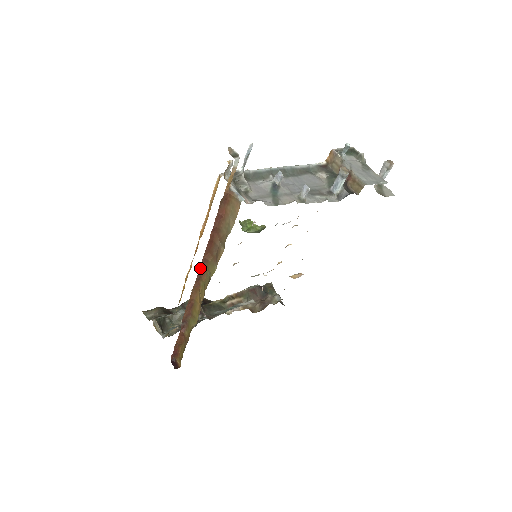
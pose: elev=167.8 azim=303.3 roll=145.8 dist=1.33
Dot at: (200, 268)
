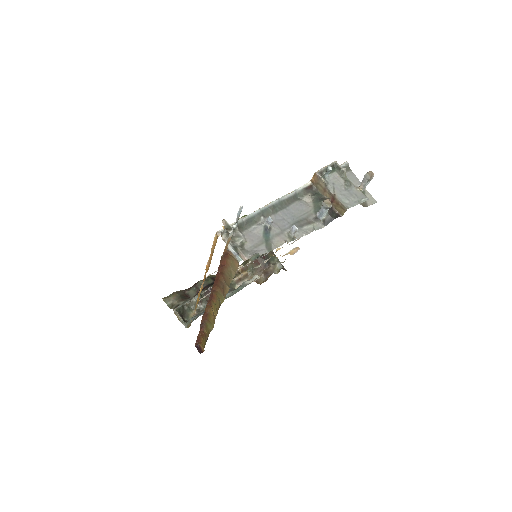
Dot at: (210, 295)
